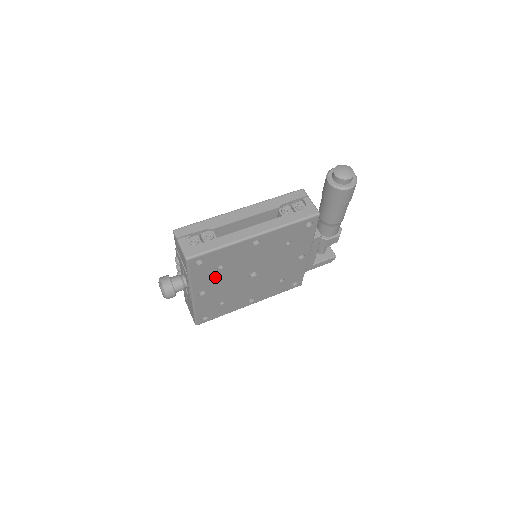
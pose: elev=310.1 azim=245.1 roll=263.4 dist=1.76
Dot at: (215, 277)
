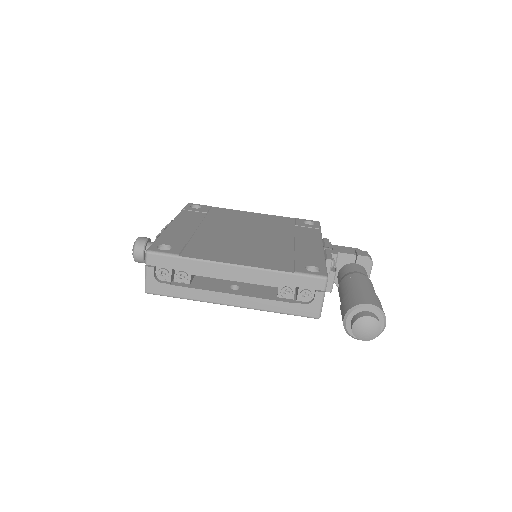
Dot at: occluded
